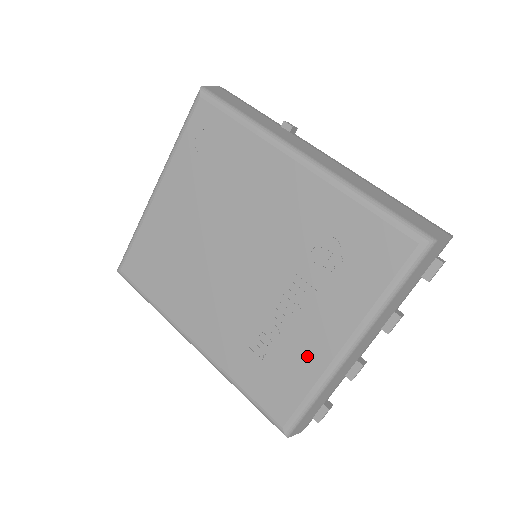
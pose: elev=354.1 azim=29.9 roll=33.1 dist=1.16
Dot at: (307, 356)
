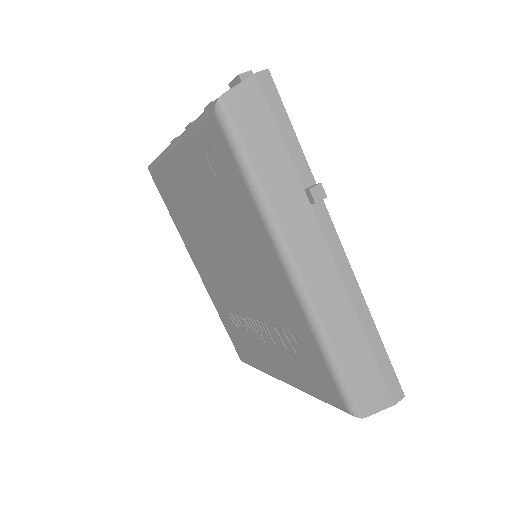
Dot at: (260, 357)
